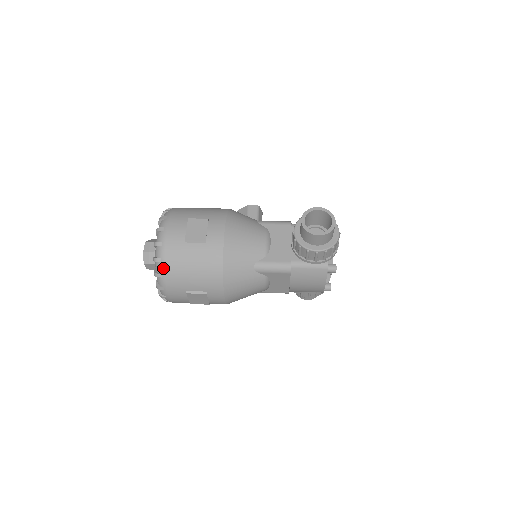
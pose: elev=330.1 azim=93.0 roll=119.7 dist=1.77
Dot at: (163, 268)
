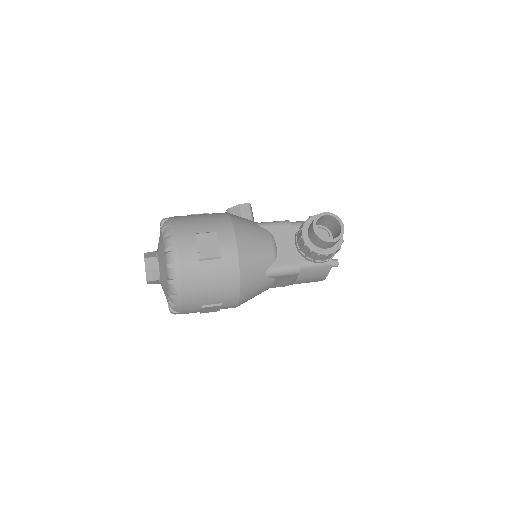
Dot at: (180, 289)
